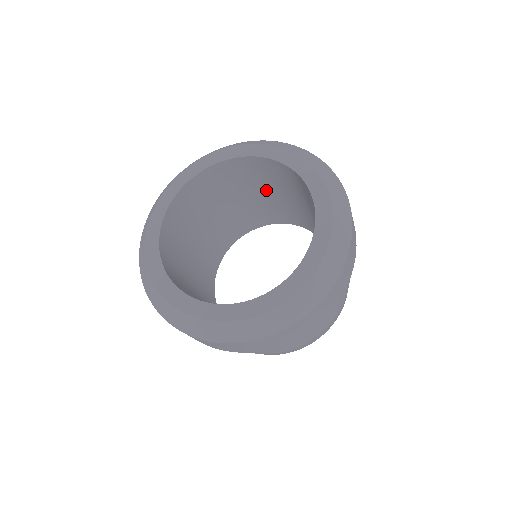
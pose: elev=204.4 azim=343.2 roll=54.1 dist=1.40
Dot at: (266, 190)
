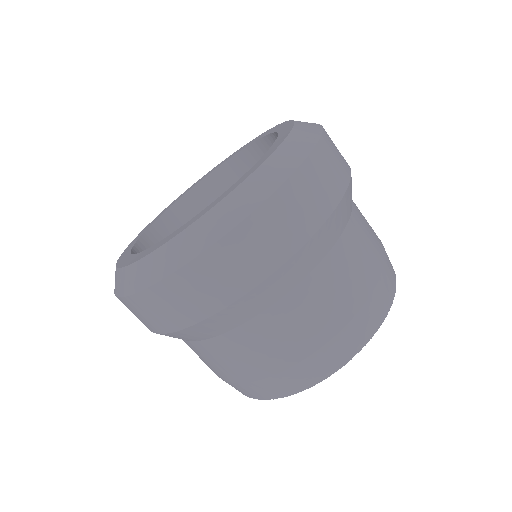
Dot at: occluded
